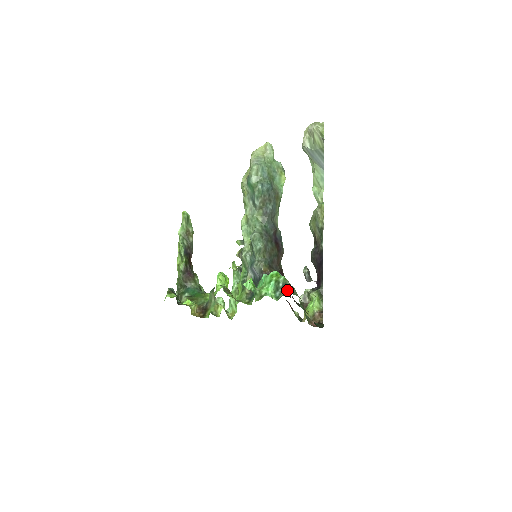
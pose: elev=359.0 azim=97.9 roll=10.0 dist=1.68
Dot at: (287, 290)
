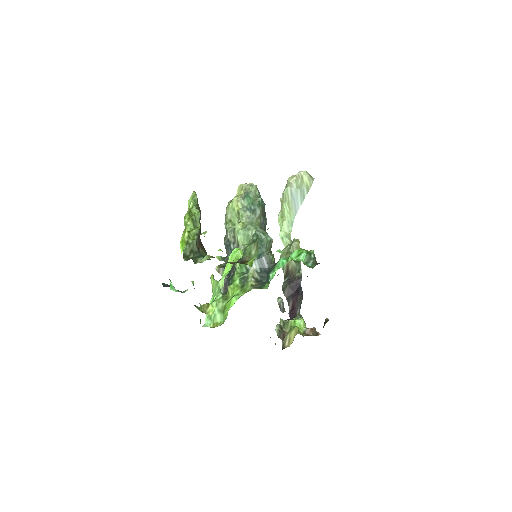
Dot at: (317, 263)
